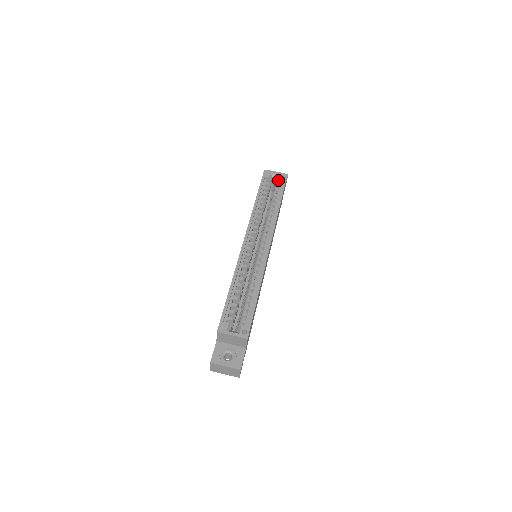
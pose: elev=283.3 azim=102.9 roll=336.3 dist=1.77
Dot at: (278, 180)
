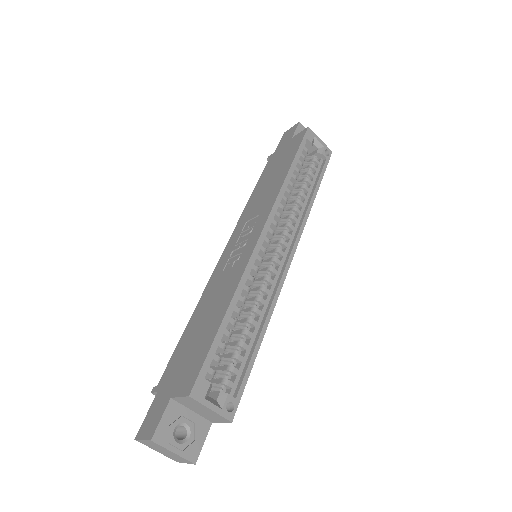
Dot at: (321, 153)
